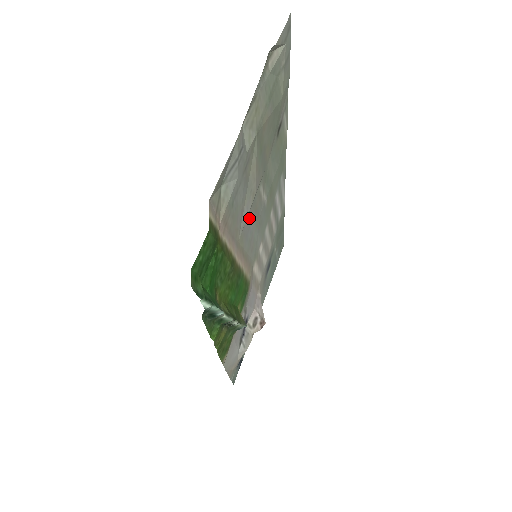
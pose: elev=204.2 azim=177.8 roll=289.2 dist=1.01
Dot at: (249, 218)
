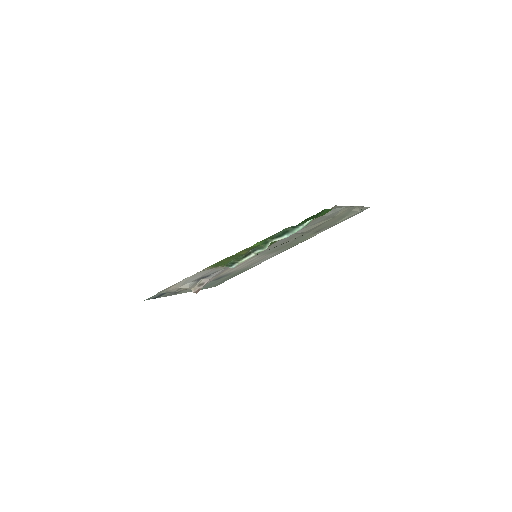
Dot at: (291, 236)
